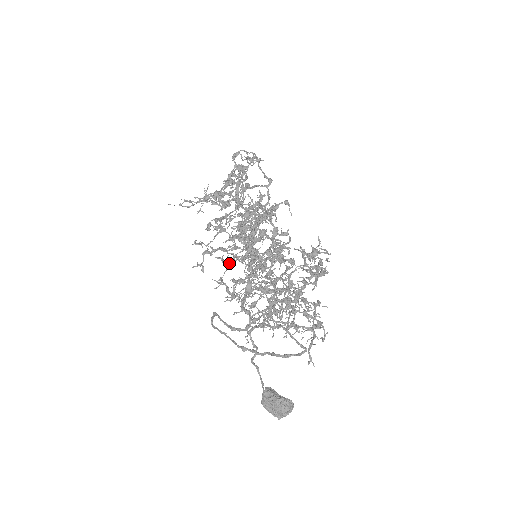
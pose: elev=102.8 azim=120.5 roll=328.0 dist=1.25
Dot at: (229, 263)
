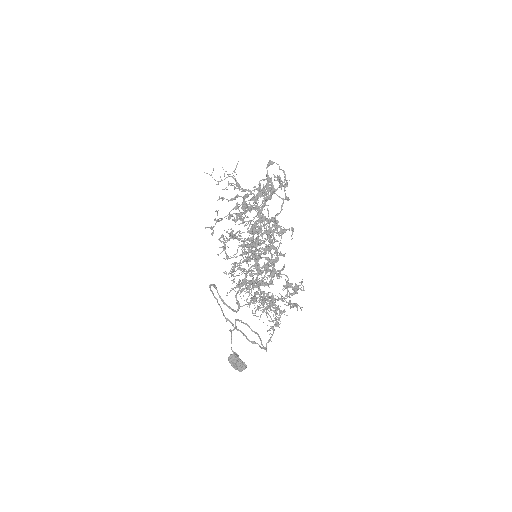
Dot at: occluded
